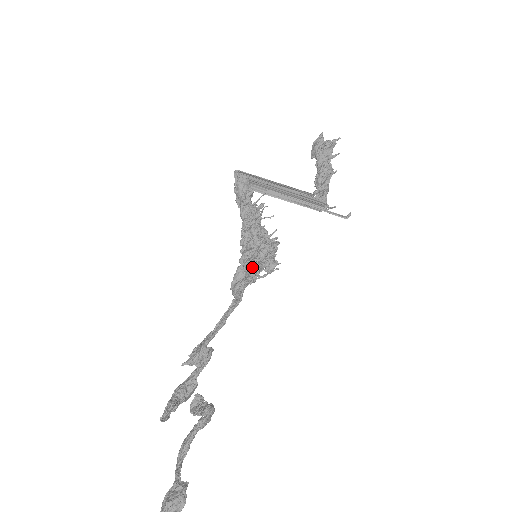
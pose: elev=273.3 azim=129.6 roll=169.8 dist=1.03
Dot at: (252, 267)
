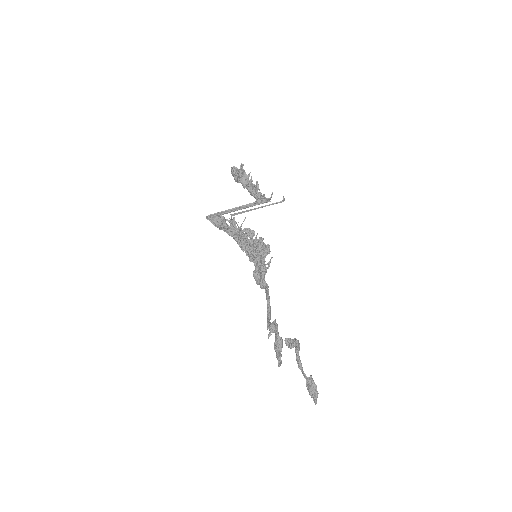
Dot at: (259, 267)
